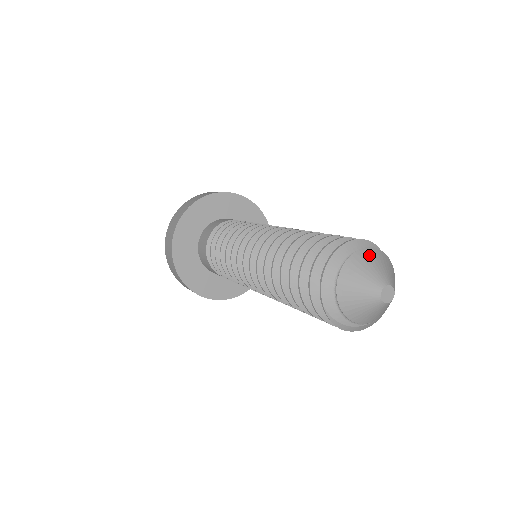
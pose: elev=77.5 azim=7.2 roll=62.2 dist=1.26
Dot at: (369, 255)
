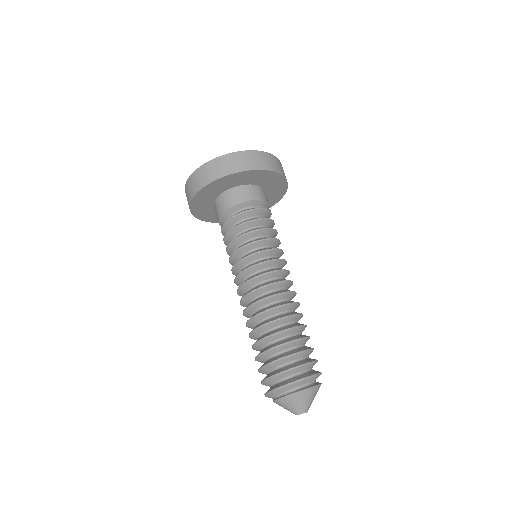
Dot at: (298, 397)
